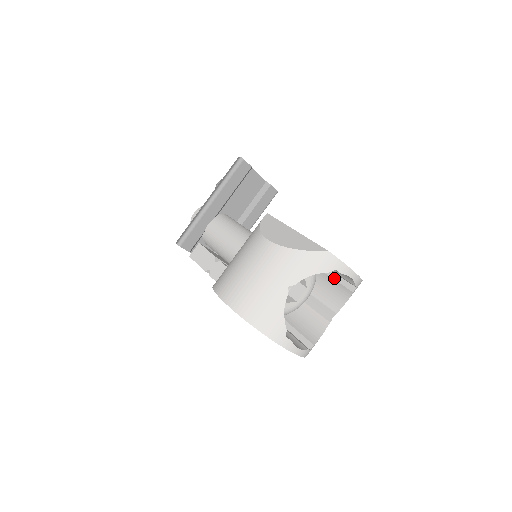
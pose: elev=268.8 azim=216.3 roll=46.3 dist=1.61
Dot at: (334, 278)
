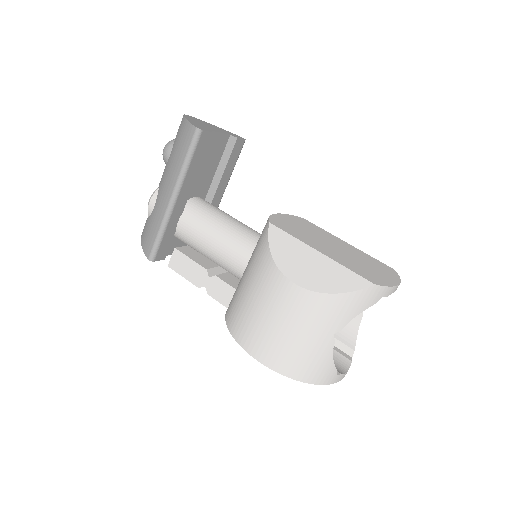
Dot at: occluded
